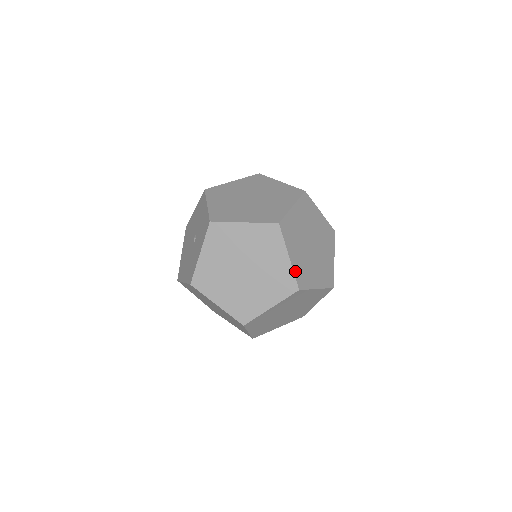
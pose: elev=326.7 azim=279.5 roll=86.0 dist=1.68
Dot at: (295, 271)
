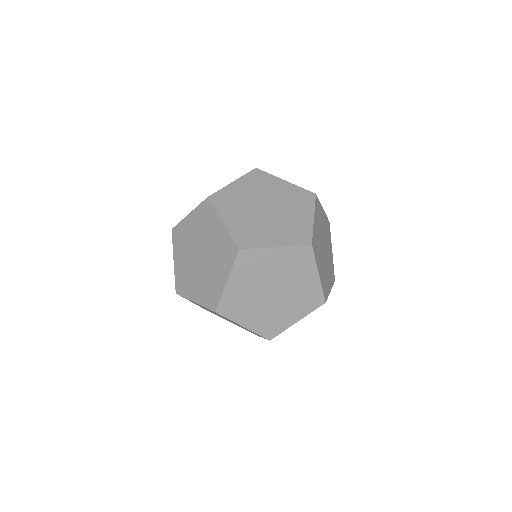
Dot at: (225, 296)
